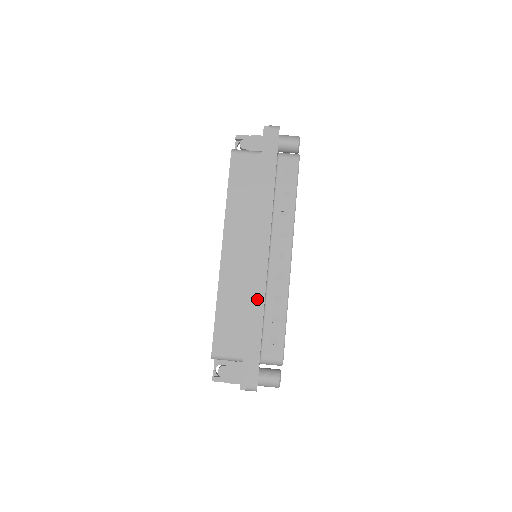
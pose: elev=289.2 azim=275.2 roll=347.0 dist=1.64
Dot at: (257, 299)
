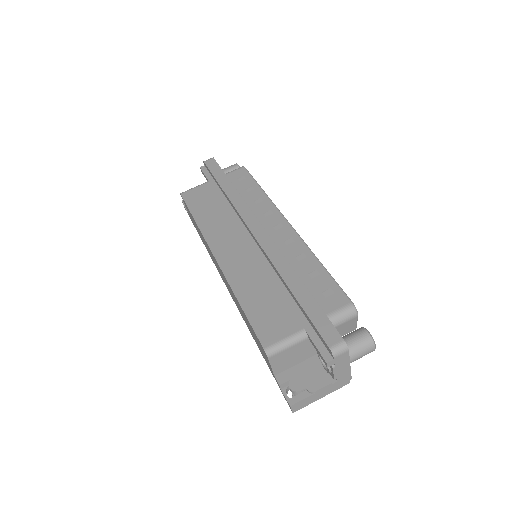
Dot at: (278, 264)
